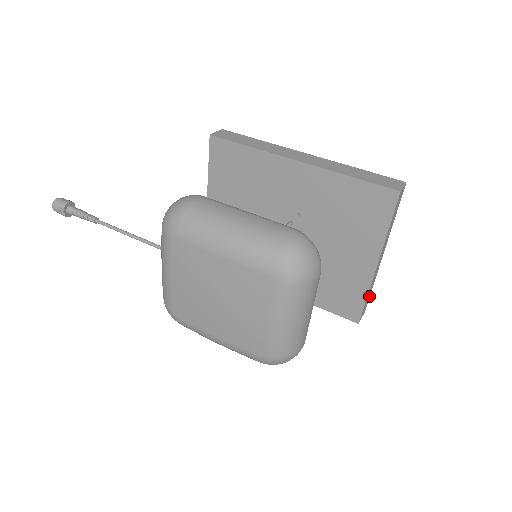
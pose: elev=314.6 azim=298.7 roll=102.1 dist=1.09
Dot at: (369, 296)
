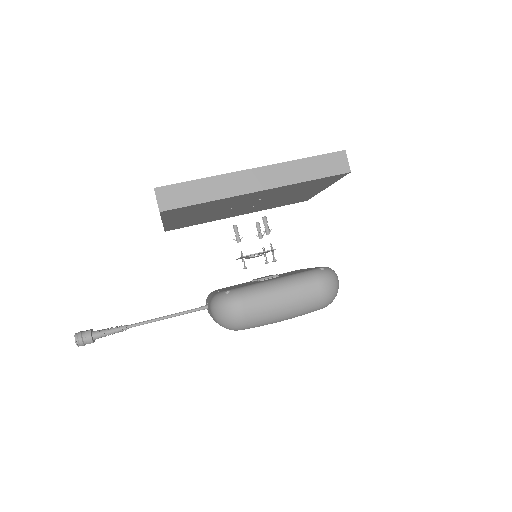
Dot at: occluded
